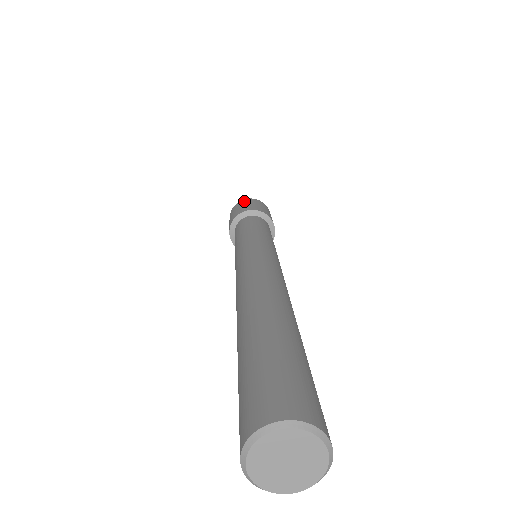
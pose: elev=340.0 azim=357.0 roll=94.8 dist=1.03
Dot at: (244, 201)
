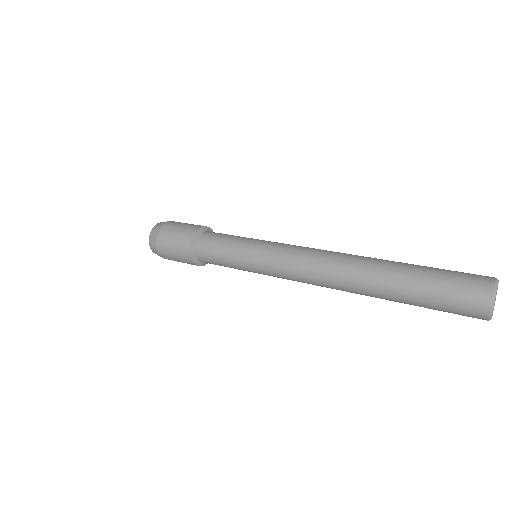
Dot at: (175, 222)
